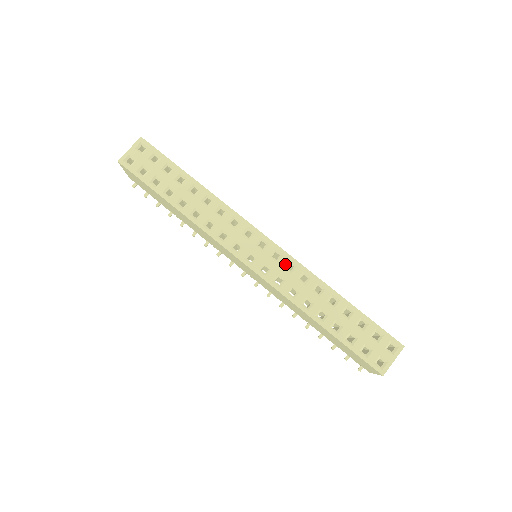
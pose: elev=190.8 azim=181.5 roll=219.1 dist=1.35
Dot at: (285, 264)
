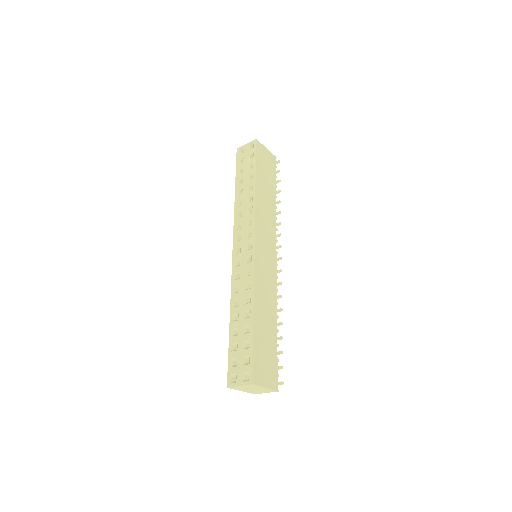
Dot at: (247, 268)
